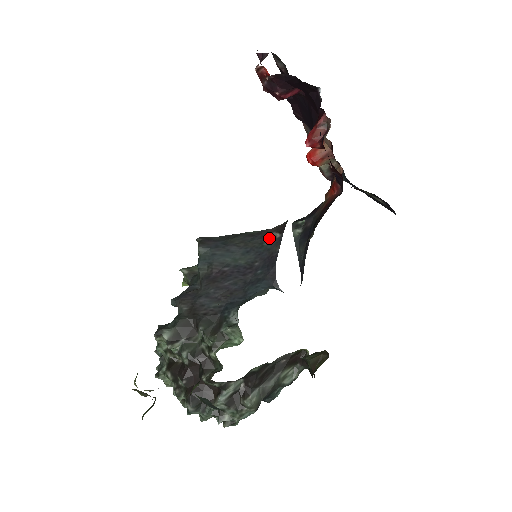
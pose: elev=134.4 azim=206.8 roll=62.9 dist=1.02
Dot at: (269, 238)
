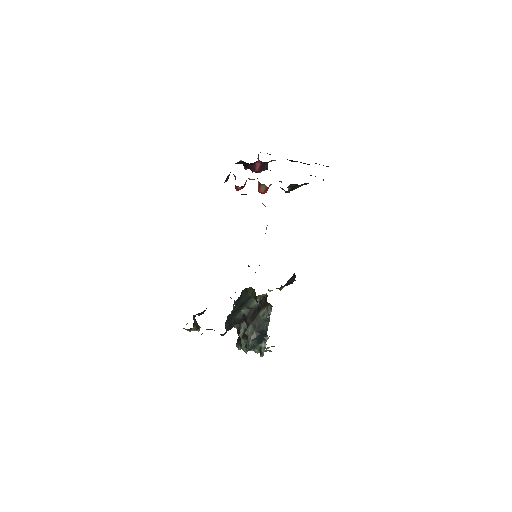
Dot at: occluded
